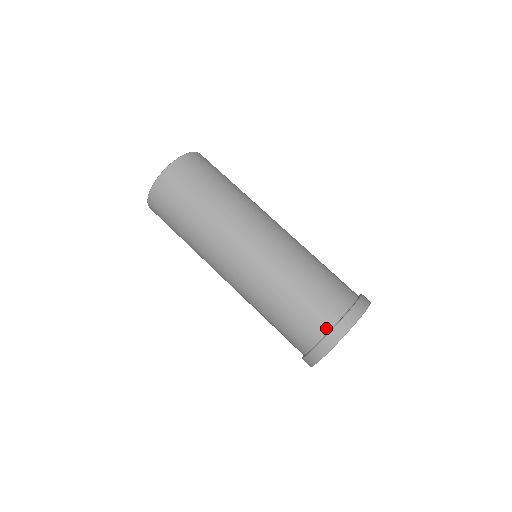
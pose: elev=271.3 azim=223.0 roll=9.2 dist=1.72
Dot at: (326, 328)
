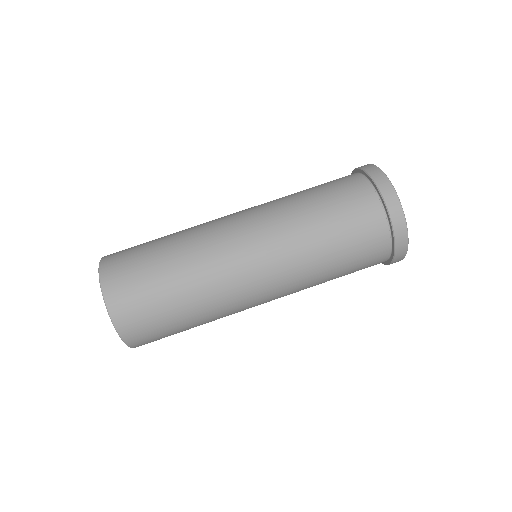
Dot at: (387, 251)
